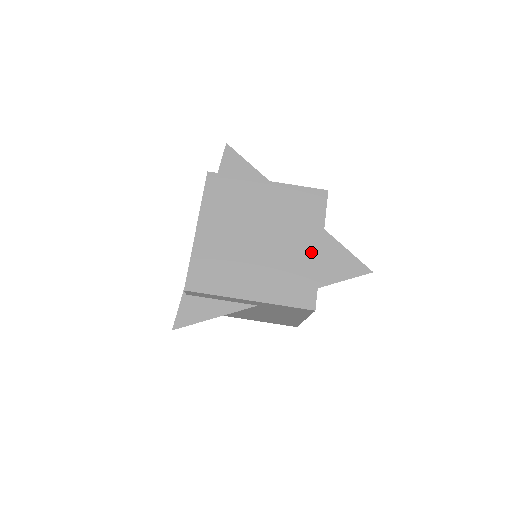
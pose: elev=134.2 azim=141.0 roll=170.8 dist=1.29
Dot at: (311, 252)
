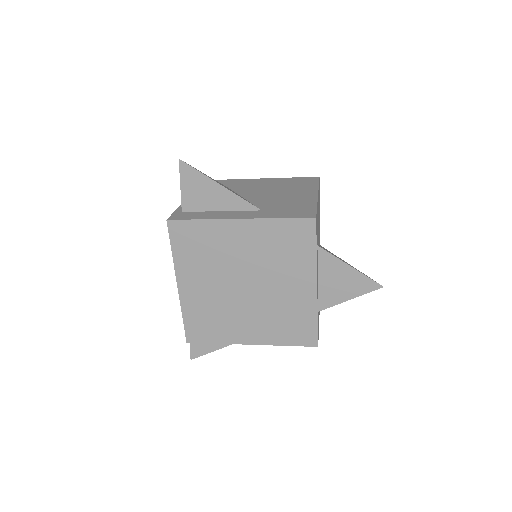
Dot at: (305, 293)
